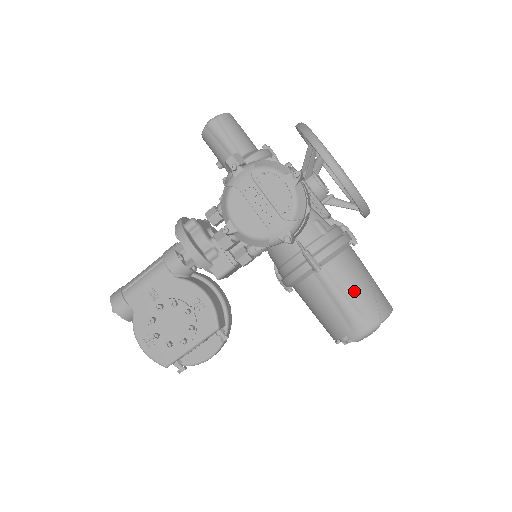
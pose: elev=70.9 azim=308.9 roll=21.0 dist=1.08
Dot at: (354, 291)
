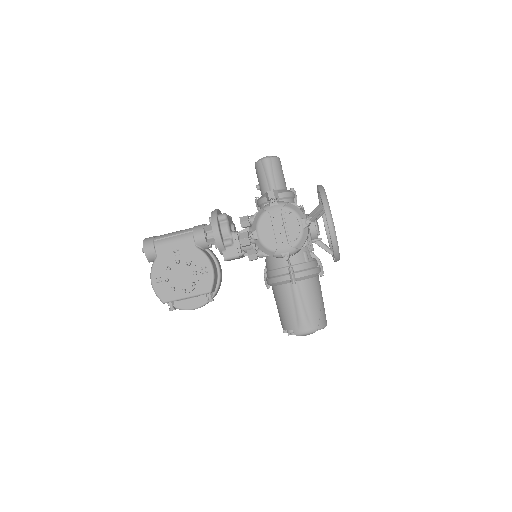
Dot at: (309, 304)
